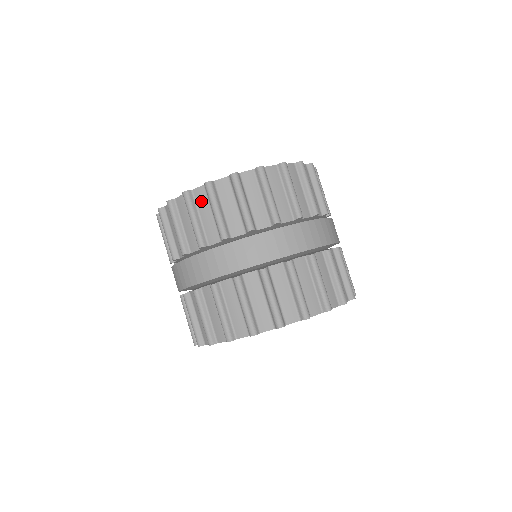
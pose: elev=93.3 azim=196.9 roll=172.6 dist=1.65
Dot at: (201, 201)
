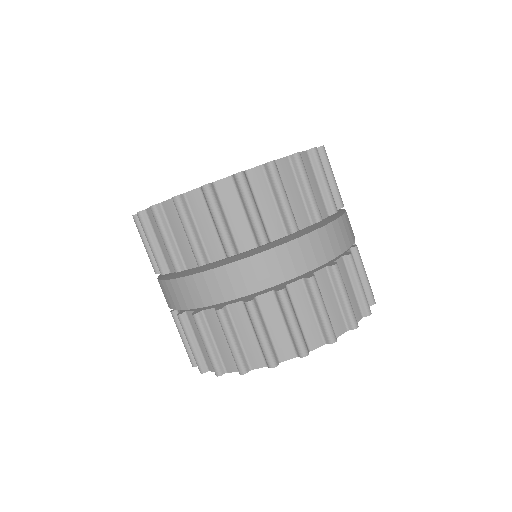
Dot at: (154, 224)
